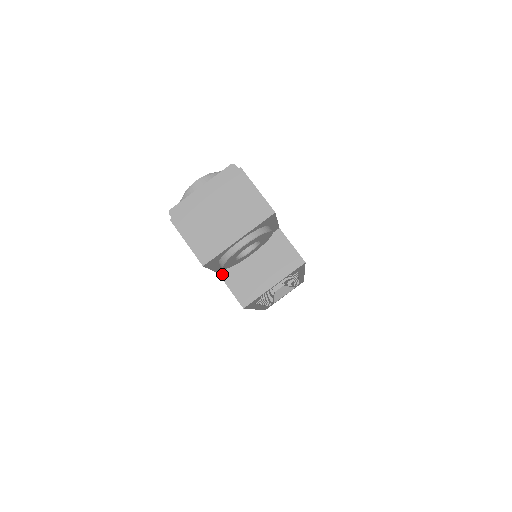
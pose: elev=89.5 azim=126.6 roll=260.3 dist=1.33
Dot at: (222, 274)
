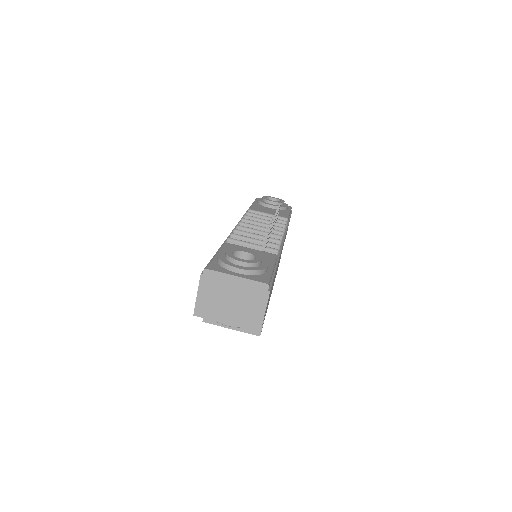
Dot at: occluded
